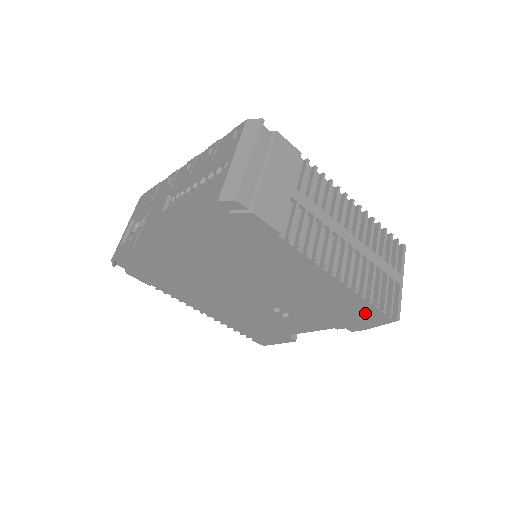
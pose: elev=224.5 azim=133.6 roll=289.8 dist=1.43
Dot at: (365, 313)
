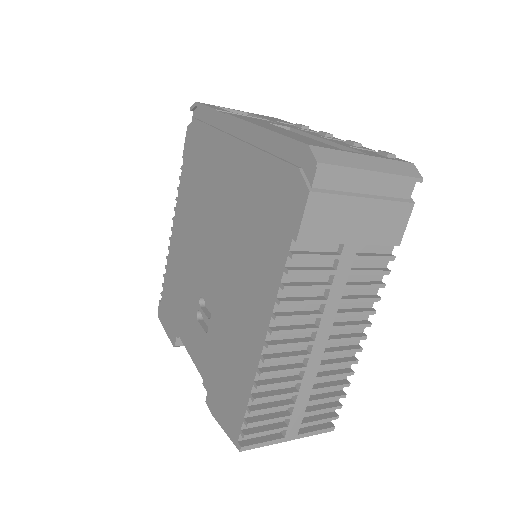
Dot at: (234, 404)
